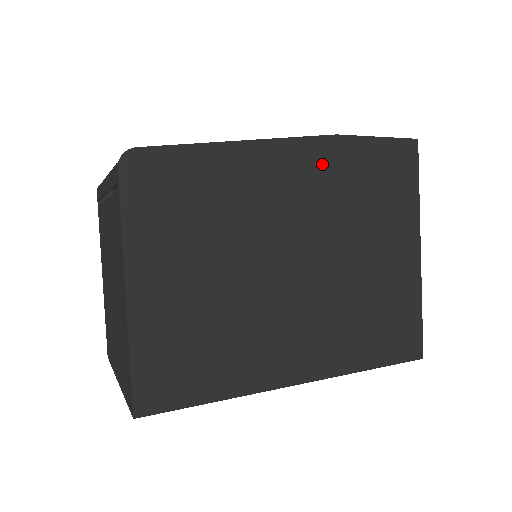
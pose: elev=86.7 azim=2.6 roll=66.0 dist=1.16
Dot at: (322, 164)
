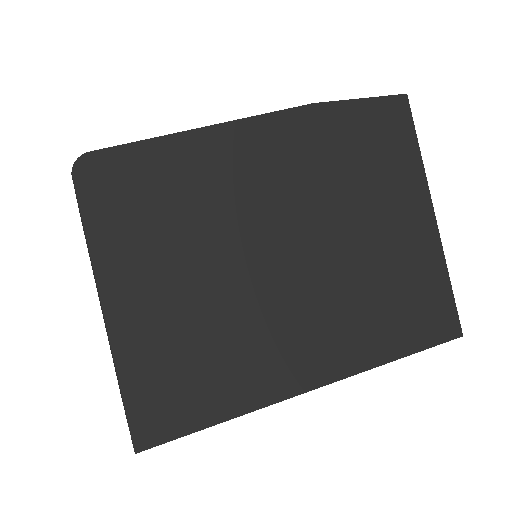
Dot at: (303, 138)
